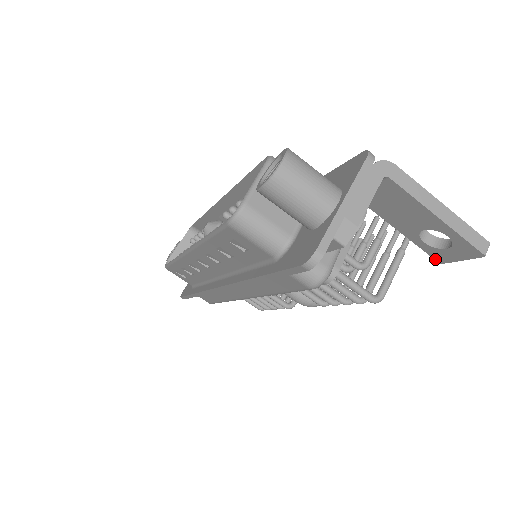
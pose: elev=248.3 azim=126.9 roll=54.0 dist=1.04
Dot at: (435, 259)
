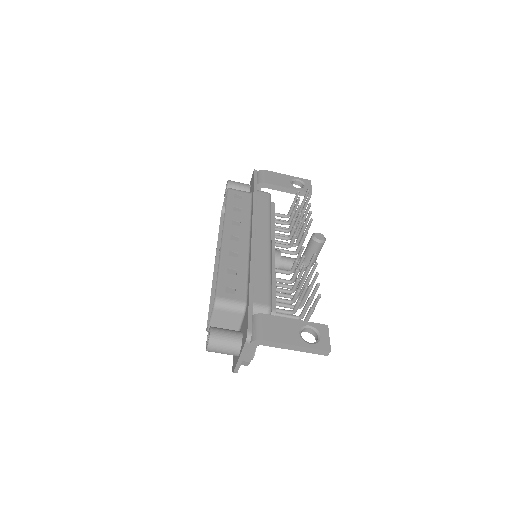
Dot at: occluded
